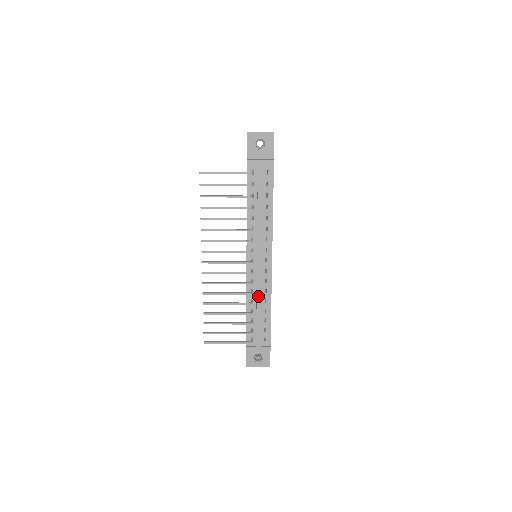
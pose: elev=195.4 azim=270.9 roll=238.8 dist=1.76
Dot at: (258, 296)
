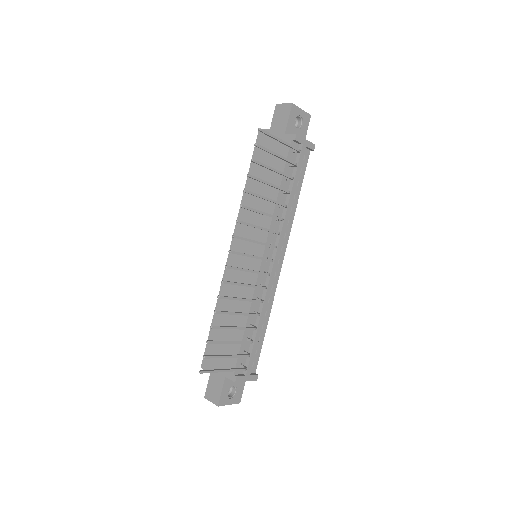
Dot at: (264, 306)
